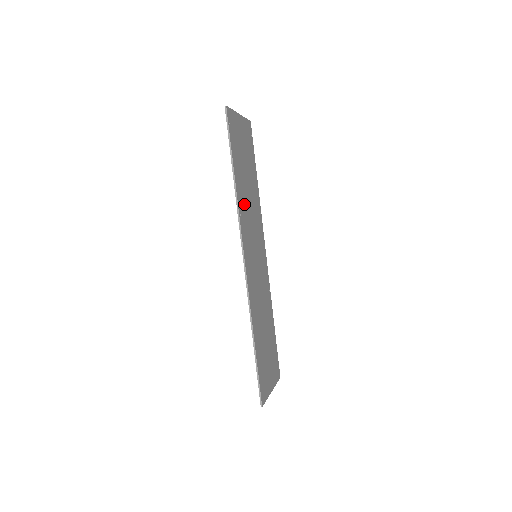
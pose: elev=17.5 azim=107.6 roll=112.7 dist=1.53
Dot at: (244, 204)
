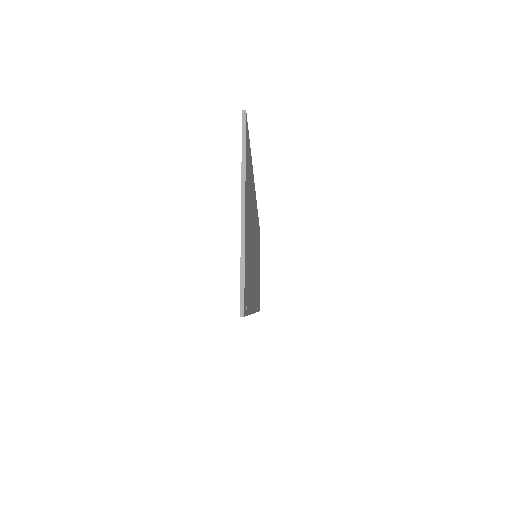
Dot at: (253, 278)
